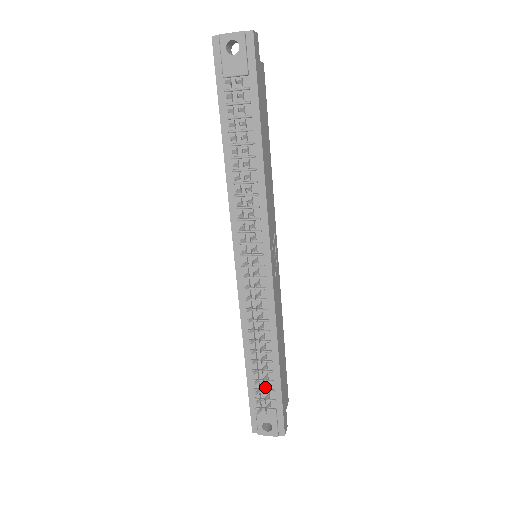
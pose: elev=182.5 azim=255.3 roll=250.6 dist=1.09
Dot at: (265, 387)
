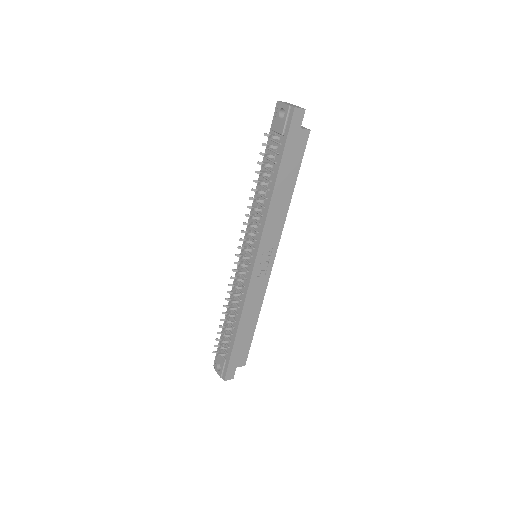
Dot at: occluded
